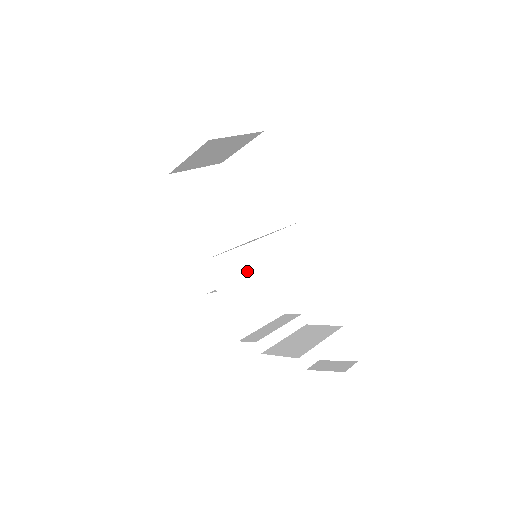
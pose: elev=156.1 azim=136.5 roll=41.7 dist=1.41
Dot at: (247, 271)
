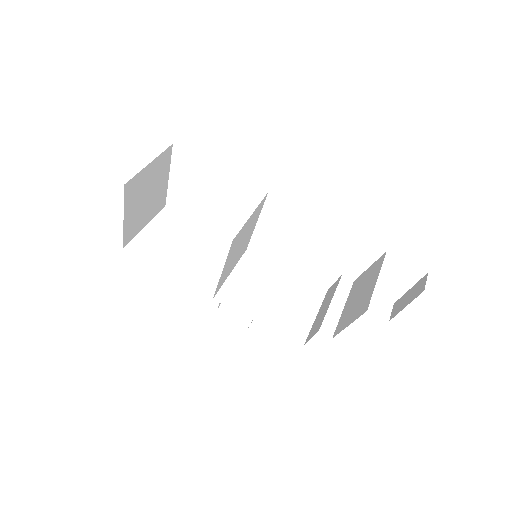
Dot at: (262, 278)
